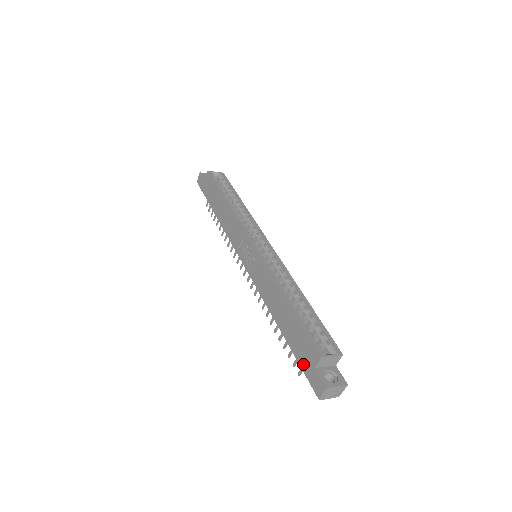
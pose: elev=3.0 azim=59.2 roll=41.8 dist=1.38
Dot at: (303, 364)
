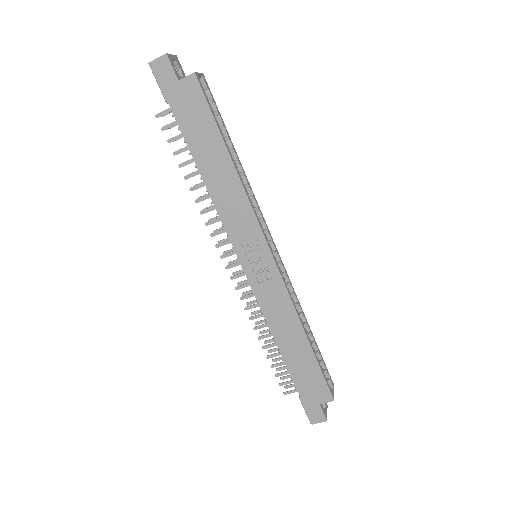
Dot at: (305, 396)
